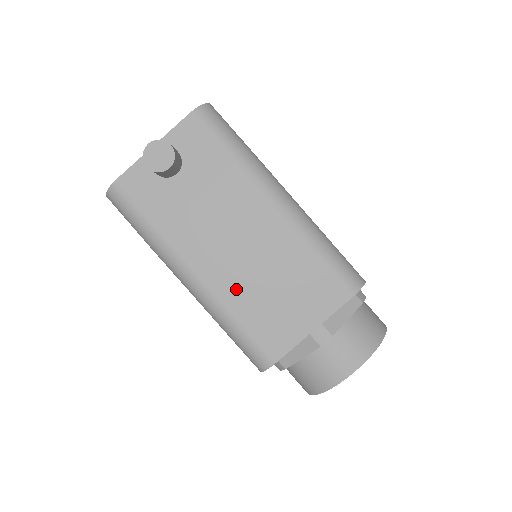
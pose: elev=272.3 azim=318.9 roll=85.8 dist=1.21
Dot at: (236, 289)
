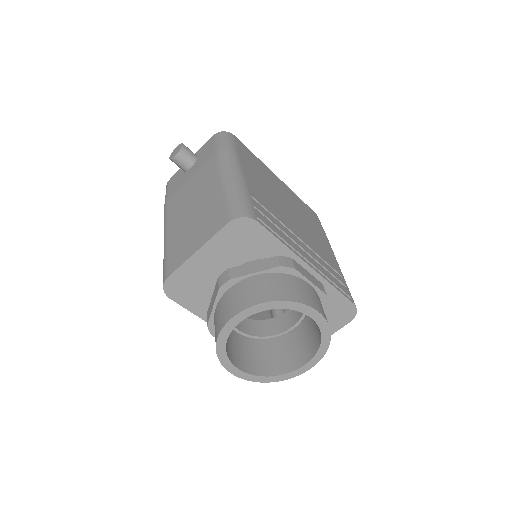
Dot at: (177, 228)
